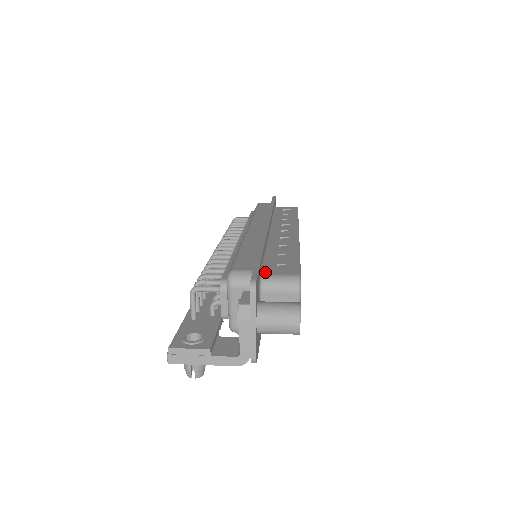
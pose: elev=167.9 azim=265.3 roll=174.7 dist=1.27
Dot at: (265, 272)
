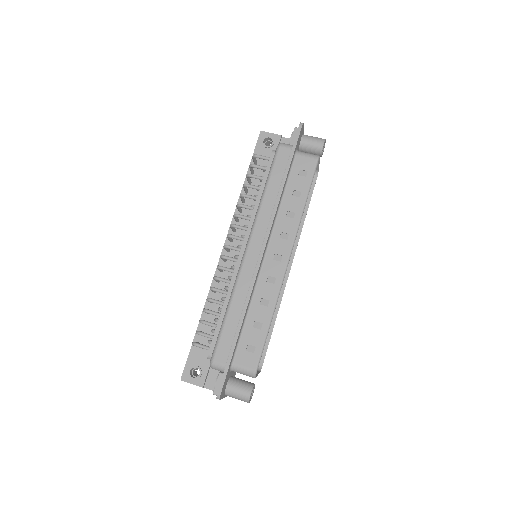
Dot at: (235, 361)
